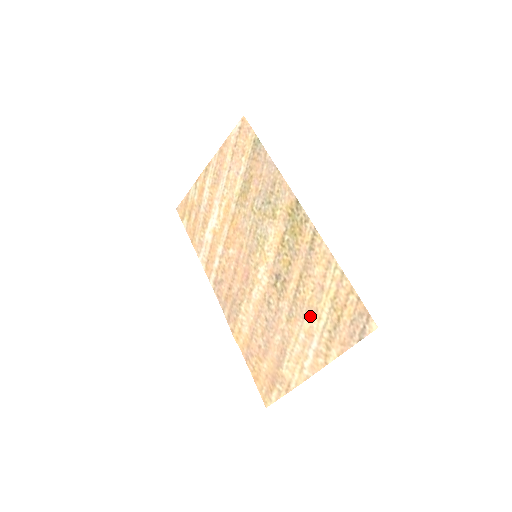
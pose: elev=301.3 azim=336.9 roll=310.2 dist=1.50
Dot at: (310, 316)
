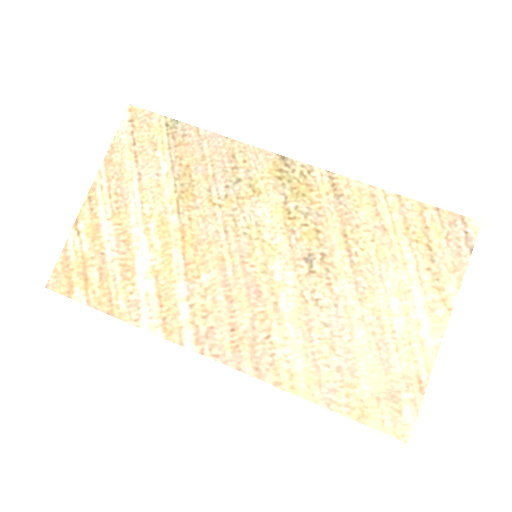
Dot at: (390, 271)
